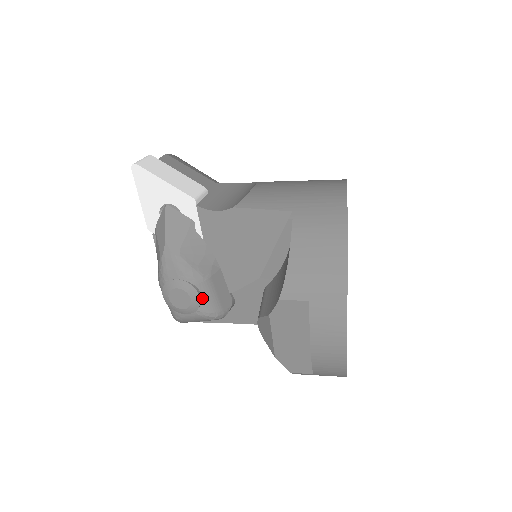
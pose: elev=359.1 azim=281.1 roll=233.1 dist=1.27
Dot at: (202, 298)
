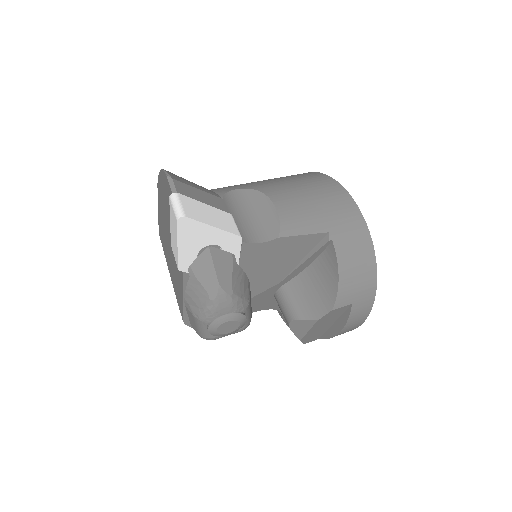
Dot at: occluded
